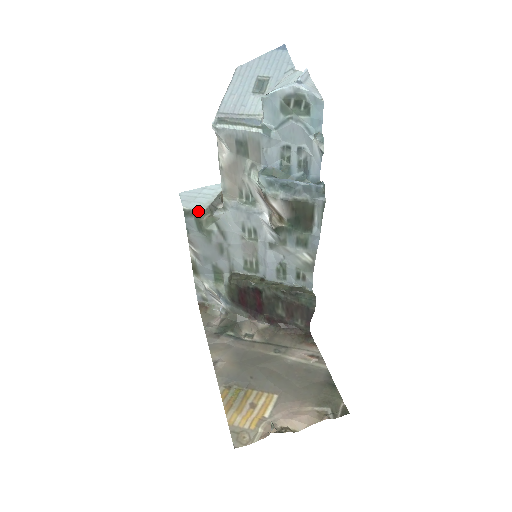
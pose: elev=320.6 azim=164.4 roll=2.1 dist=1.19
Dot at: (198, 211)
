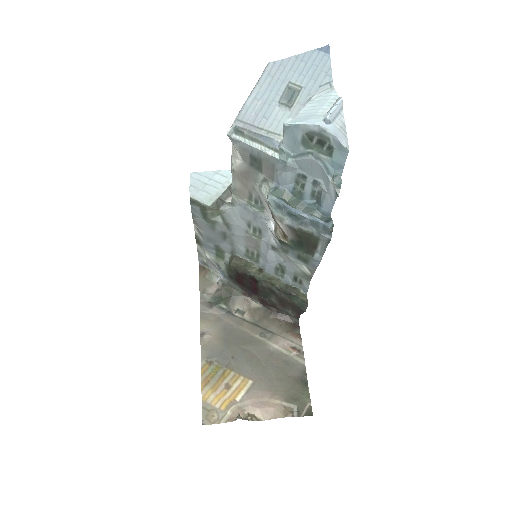
Dot at: (204, 204)
